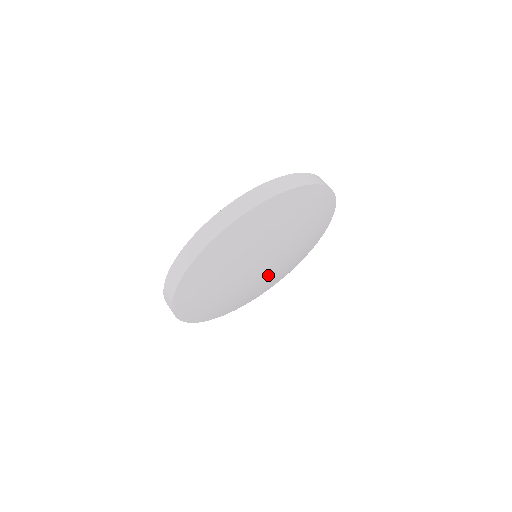
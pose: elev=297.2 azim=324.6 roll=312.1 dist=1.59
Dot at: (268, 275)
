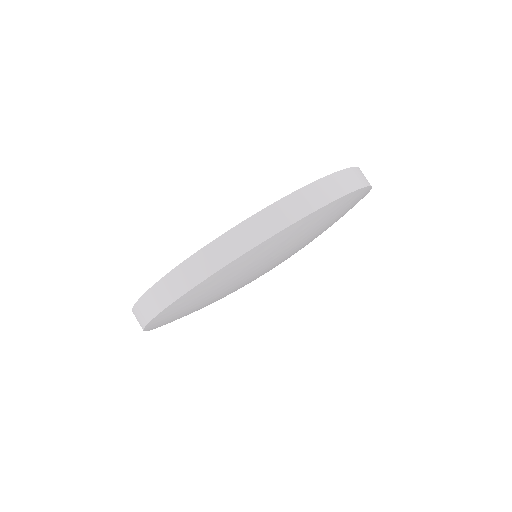
Dot at: occluded
